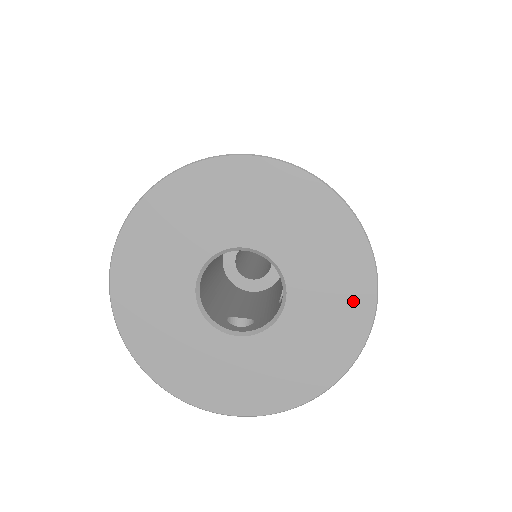
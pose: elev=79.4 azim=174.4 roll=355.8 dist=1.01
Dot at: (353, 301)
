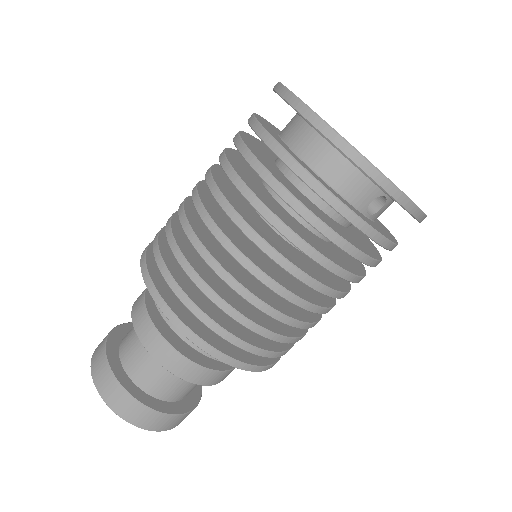
Dot at: occluded
